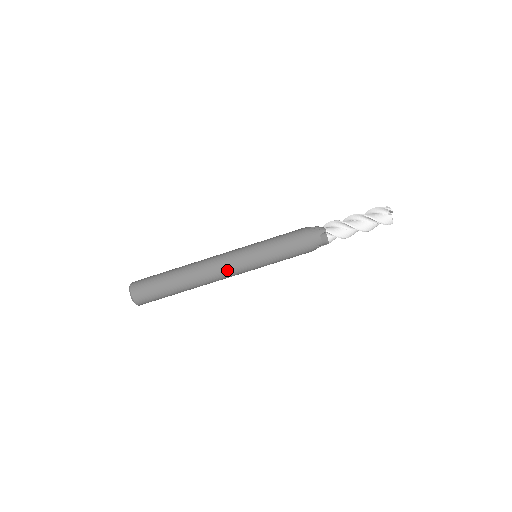
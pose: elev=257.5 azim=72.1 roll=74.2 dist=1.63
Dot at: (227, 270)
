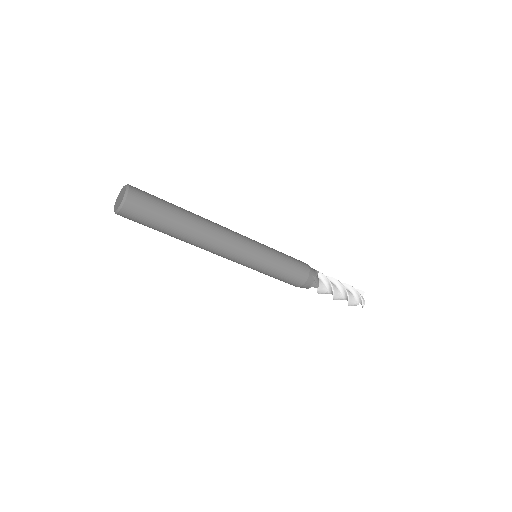
Dot at: (225, 257)
